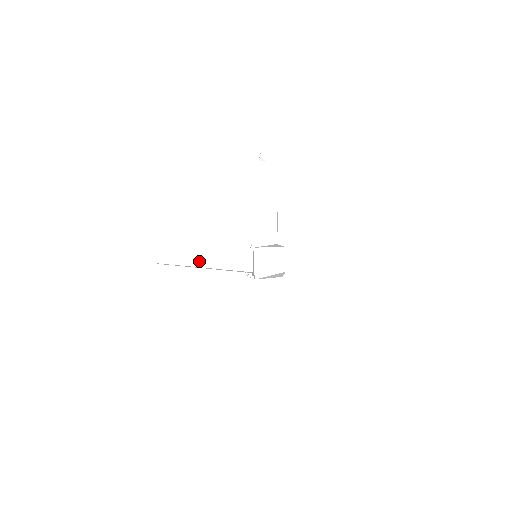
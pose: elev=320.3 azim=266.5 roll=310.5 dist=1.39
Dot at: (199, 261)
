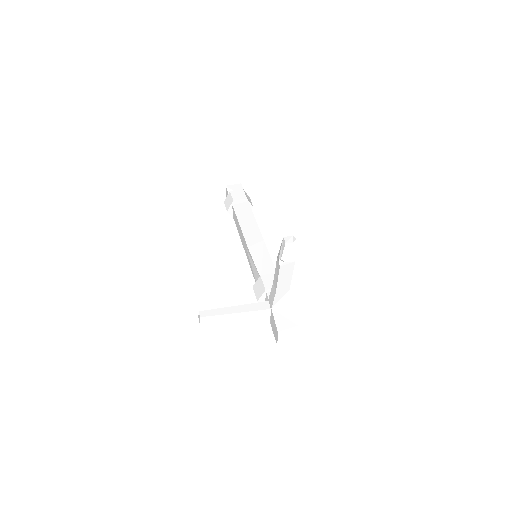
Dot at: (232, 321)
